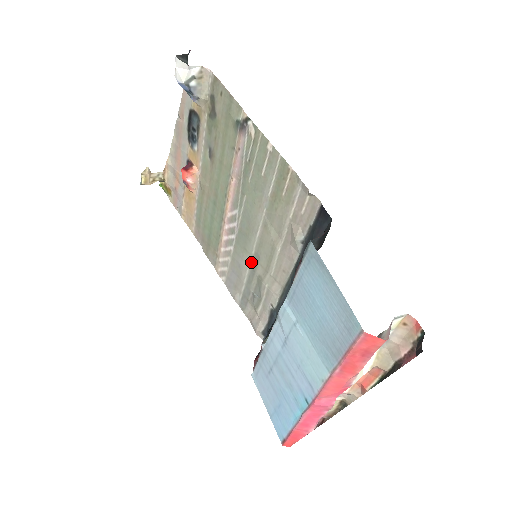
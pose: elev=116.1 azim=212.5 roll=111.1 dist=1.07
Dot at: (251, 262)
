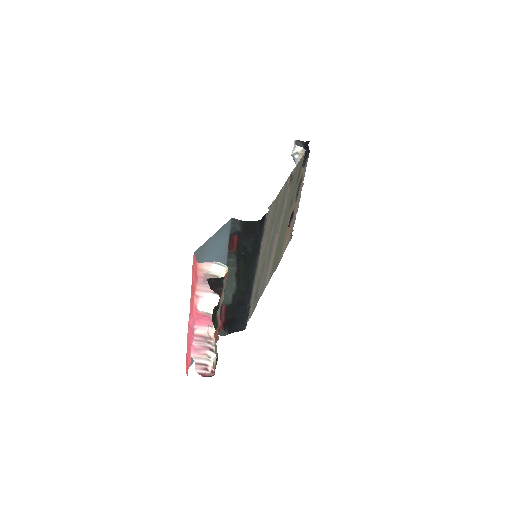
Dot at: (264, 269)
